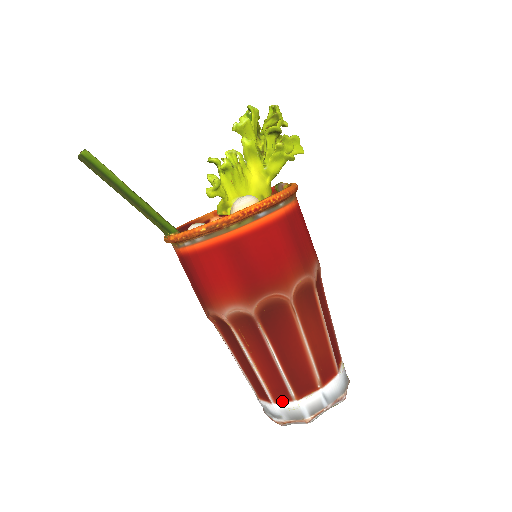
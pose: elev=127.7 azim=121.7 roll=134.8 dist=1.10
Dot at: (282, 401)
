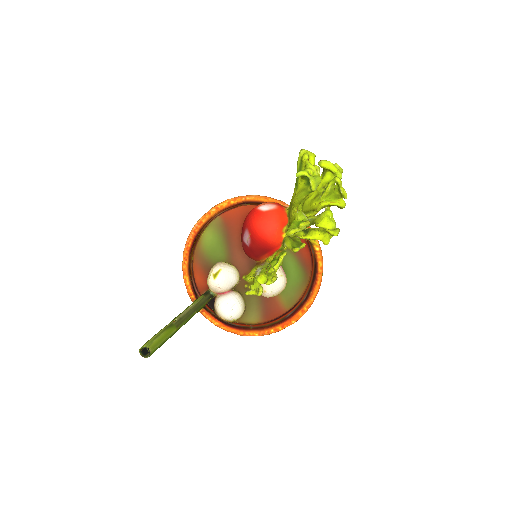
Dot at: occluded
